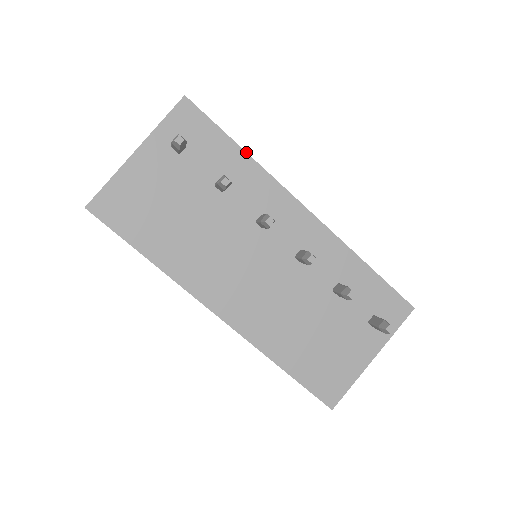
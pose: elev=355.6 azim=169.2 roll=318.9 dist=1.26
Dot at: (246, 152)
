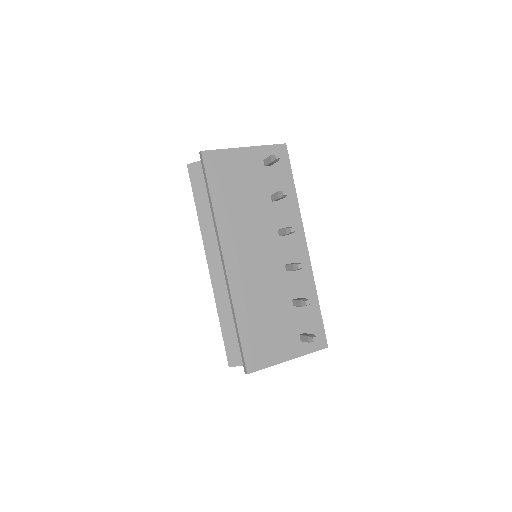
Dot at: (296, 193)
